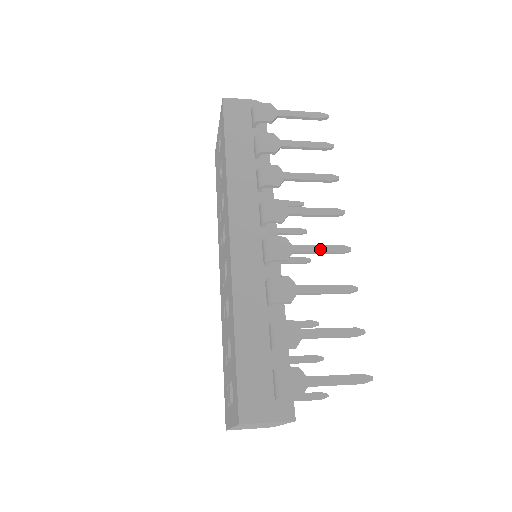
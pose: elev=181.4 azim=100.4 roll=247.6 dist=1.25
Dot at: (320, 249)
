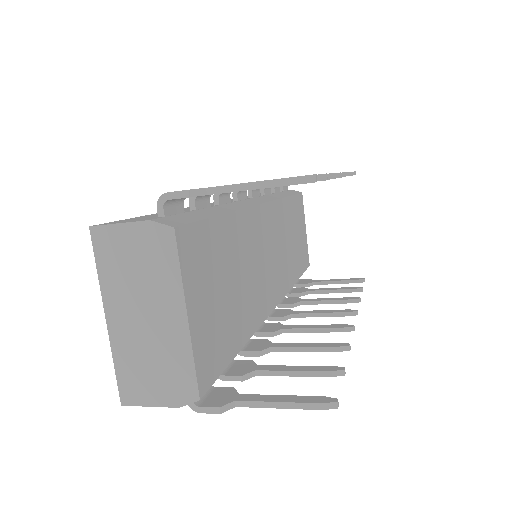
Dot at: occluded
